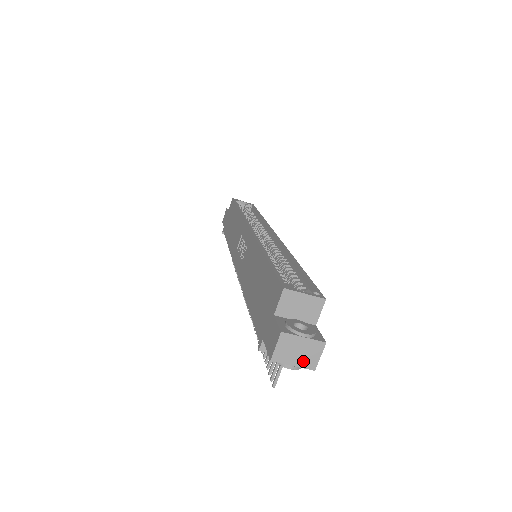
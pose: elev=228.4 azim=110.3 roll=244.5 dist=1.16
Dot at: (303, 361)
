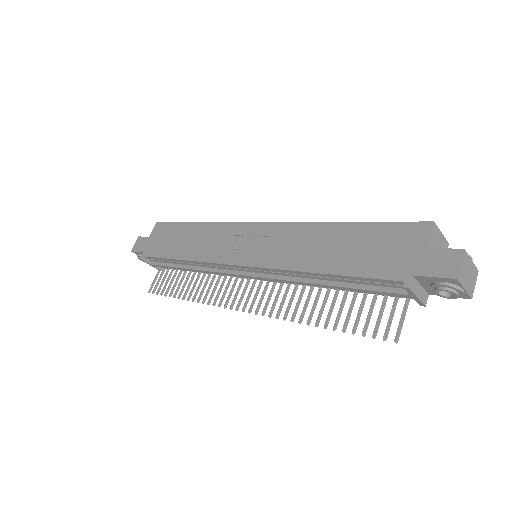
Dot at: (469, 286)
